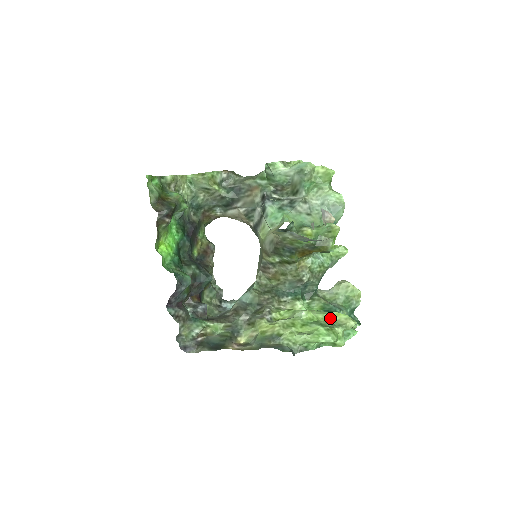
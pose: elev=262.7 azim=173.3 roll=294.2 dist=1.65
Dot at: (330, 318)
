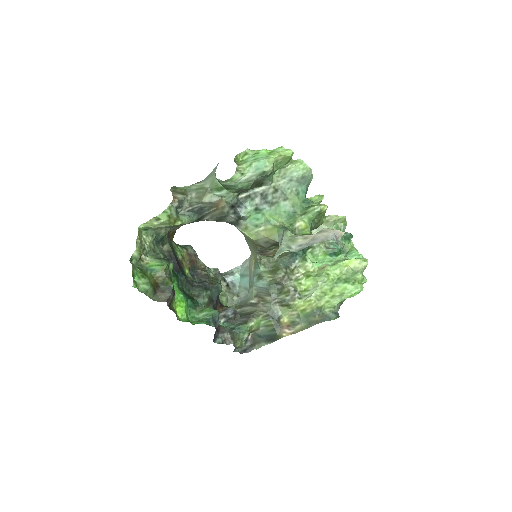
Dot at: (346, 268)
